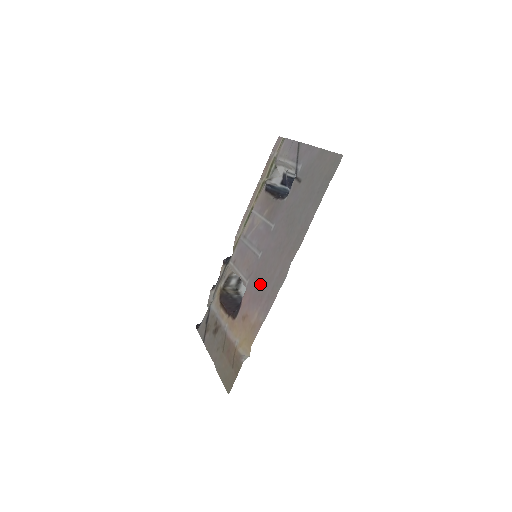
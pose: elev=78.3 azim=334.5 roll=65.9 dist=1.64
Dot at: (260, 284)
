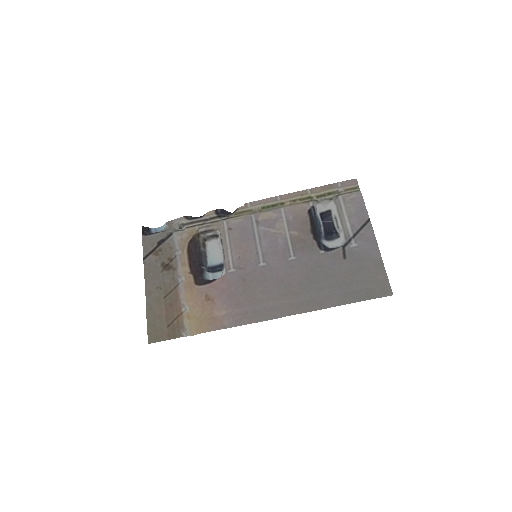
Dot at: (245, 291)
